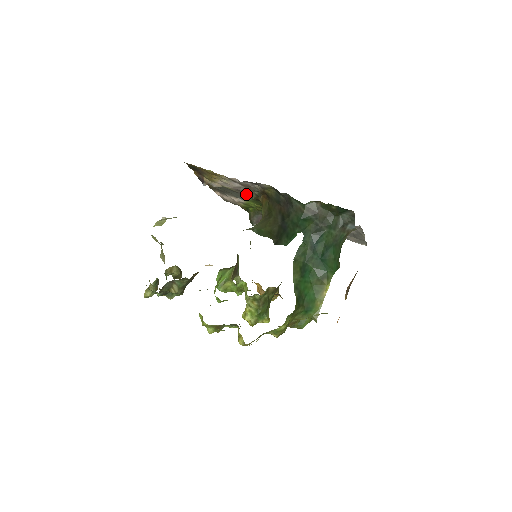
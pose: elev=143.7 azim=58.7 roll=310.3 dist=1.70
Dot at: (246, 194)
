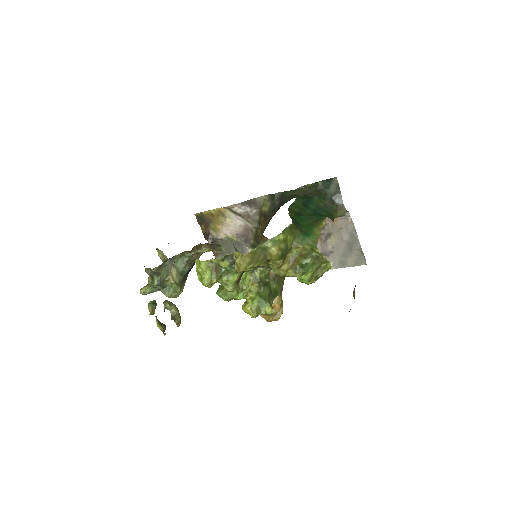
Dot at: (247, 238)
